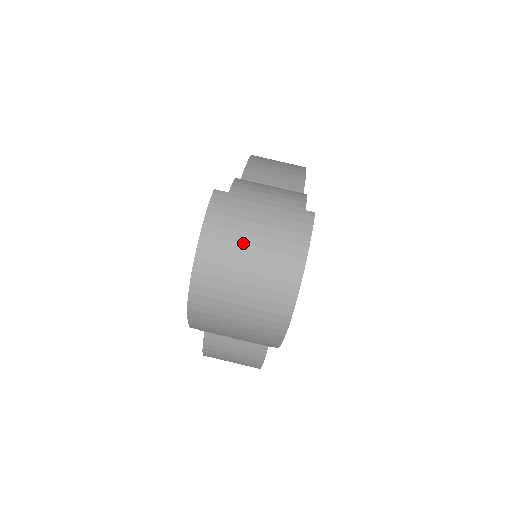
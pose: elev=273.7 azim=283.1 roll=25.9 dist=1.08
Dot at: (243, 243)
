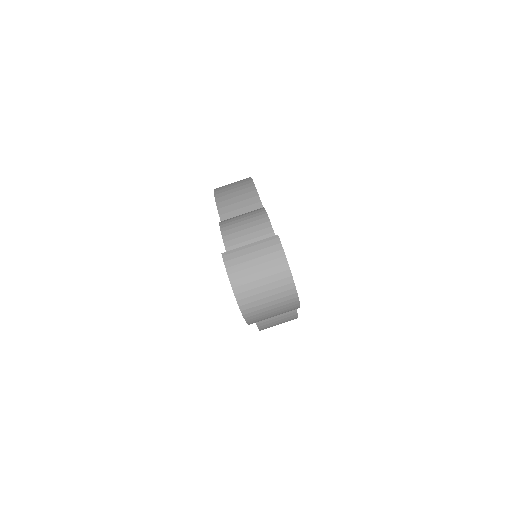
Dot at: (253, 273)
